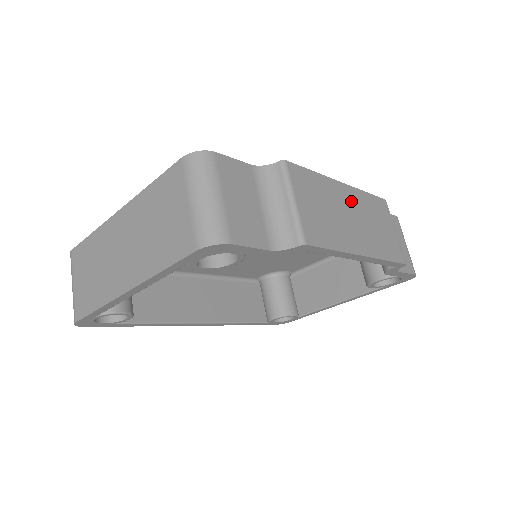
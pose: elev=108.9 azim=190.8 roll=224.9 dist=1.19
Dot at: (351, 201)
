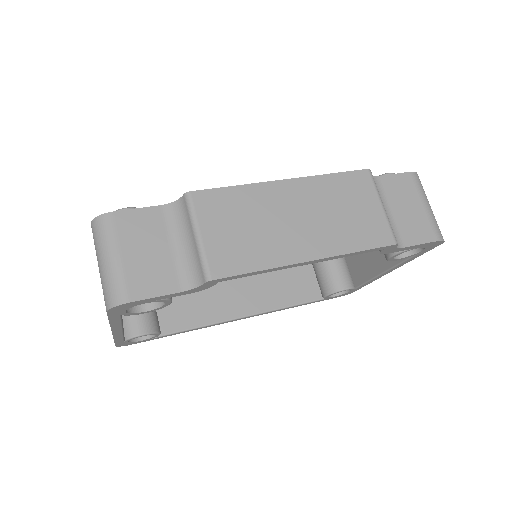
Dot at: (297, 197)
